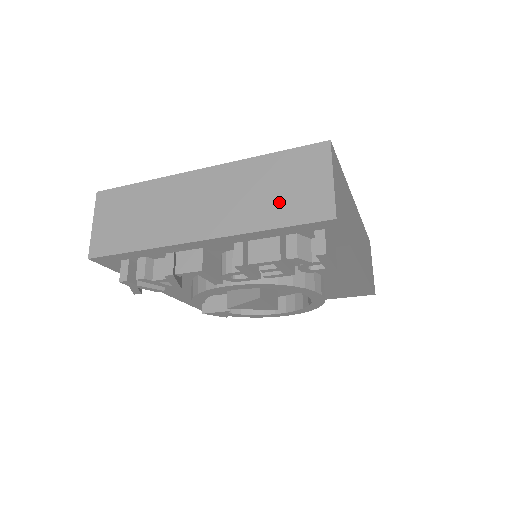
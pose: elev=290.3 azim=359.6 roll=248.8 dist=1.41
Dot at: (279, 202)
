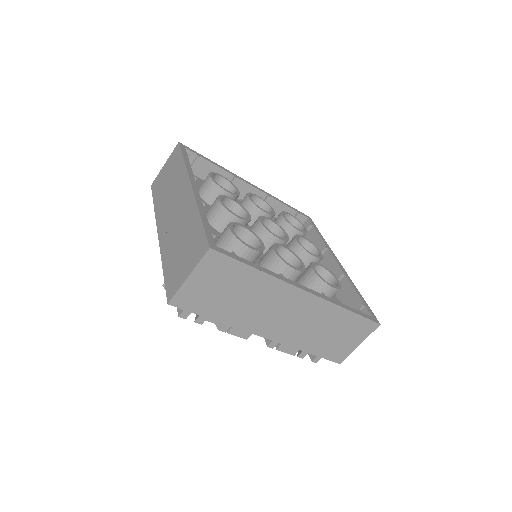
Dot at: (326, 342)
